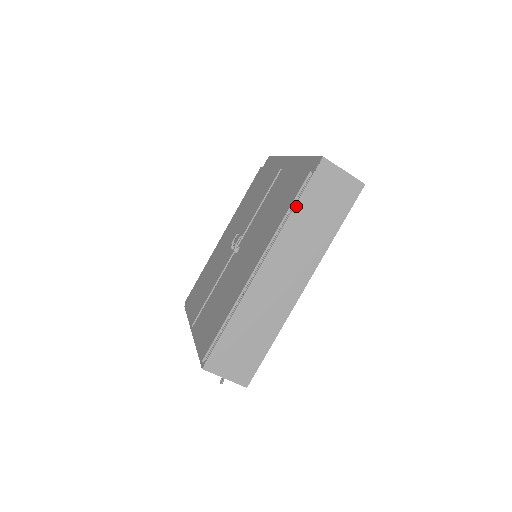
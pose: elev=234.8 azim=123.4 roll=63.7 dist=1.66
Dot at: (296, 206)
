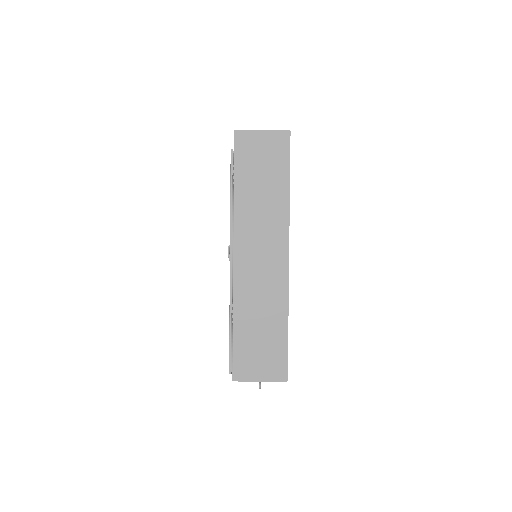
Dot at: (235, 187)
